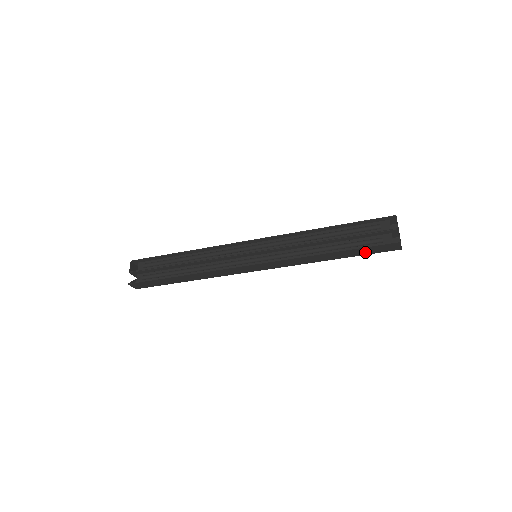
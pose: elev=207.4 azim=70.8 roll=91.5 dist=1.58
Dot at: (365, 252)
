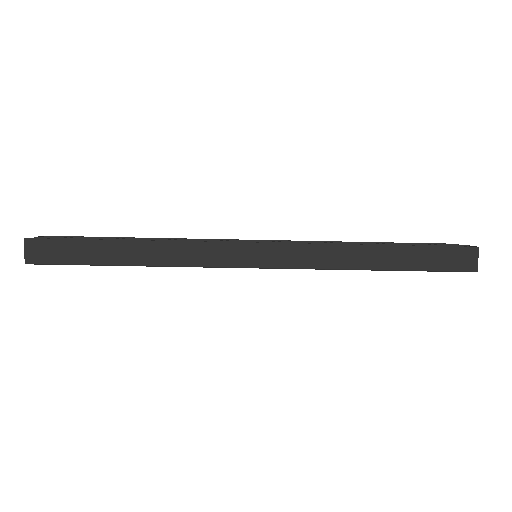
Dot at: (427, 262)
